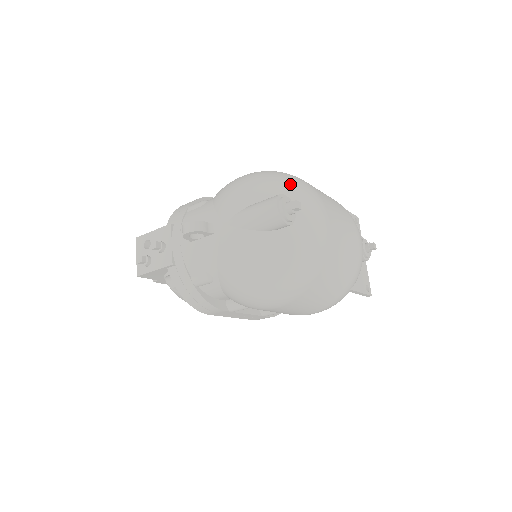
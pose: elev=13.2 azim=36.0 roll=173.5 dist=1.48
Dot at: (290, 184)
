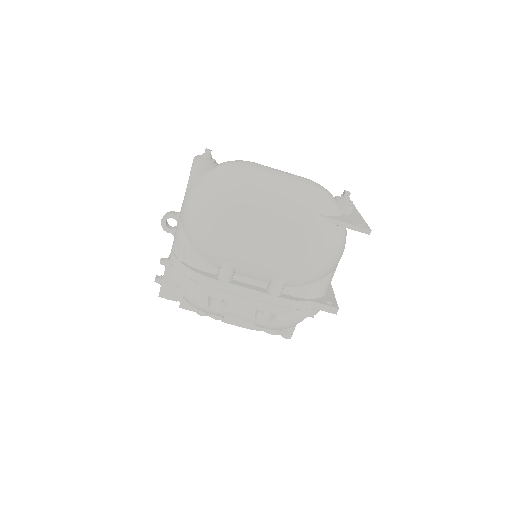
Dot at: occluded
